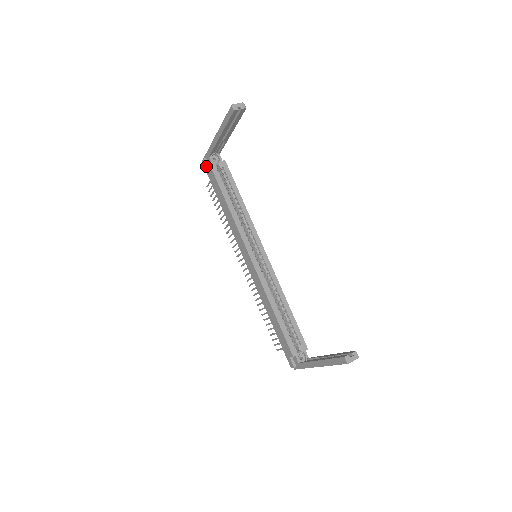
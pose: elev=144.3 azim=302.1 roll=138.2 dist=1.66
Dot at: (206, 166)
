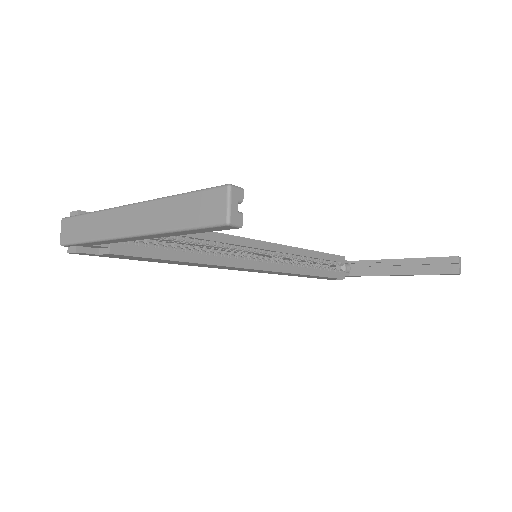
Dot at: (92, 255)
